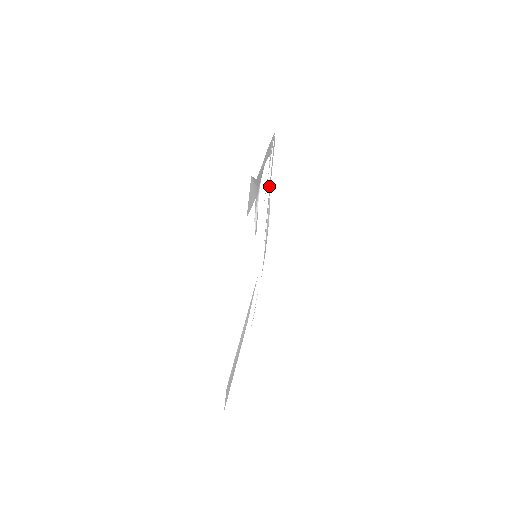
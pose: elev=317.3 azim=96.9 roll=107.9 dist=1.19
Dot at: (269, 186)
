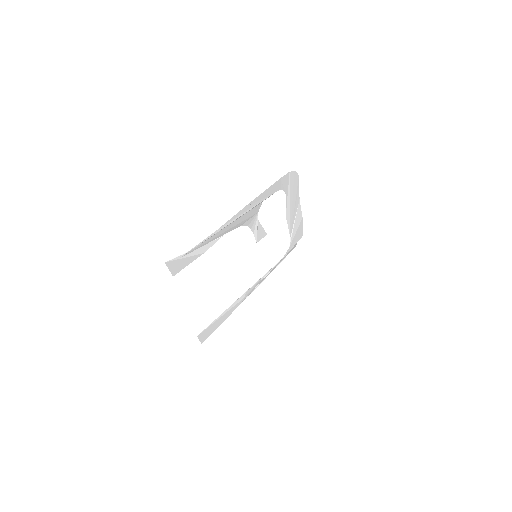
Dot at: (290, 203)
